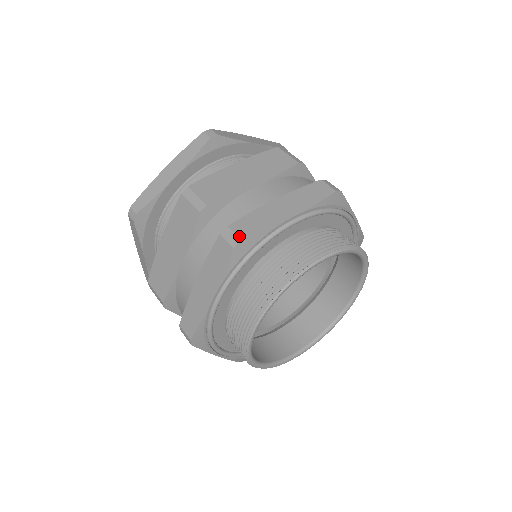
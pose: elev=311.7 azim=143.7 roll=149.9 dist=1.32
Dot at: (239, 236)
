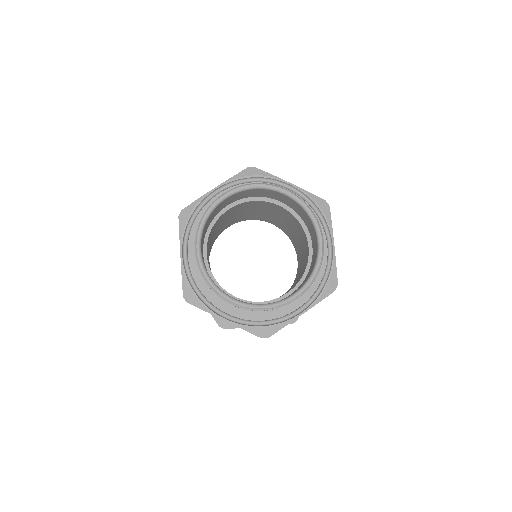
Dot at: (183, 210)
